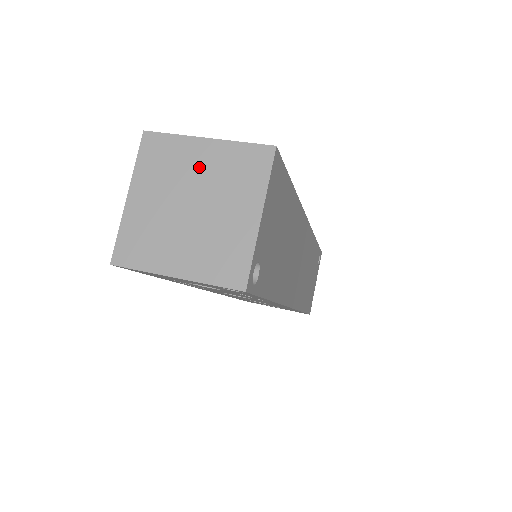
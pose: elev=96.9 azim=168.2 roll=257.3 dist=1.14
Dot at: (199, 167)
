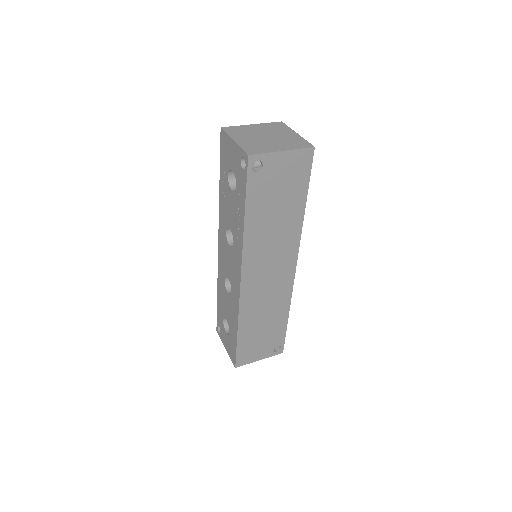
Dot at: (284, 135)
